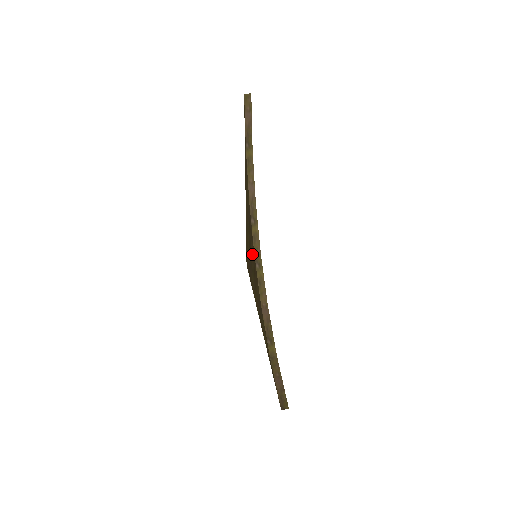
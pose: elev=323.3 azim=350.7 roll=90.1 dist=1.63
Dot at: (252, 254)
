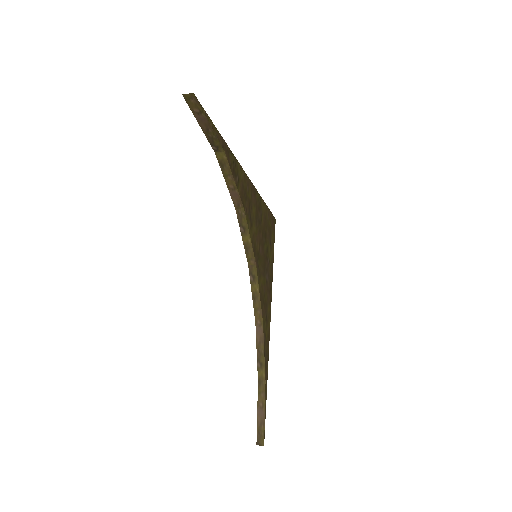
Dot at: occluded
